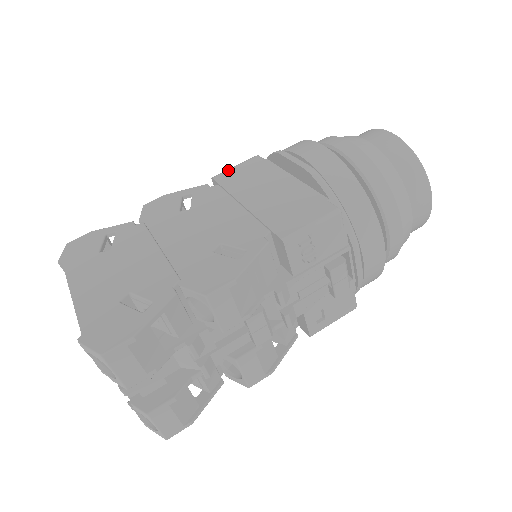
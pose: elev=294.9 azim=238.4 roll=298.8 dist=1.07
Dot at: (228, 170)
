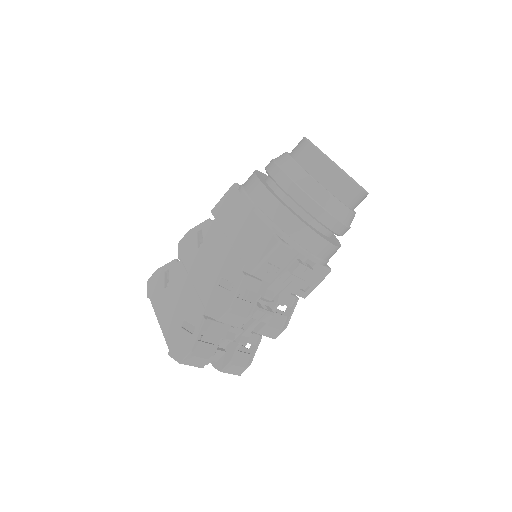
Dot at: (219, 202)
